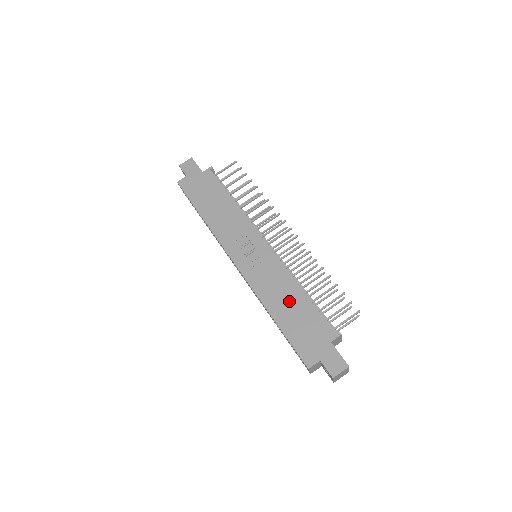
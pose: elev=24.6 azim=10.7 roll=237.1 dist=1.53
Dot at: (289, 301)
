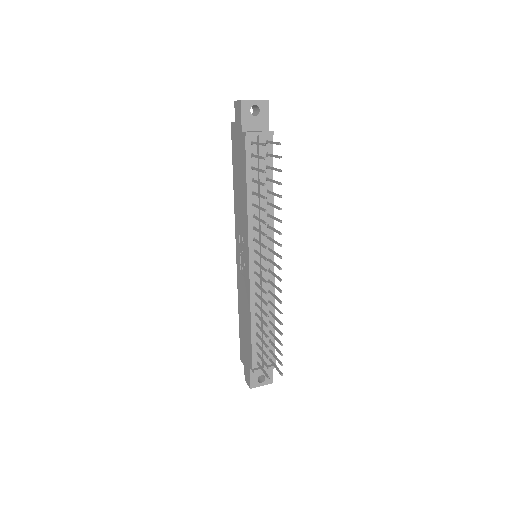
Dot at: (245, 318)
